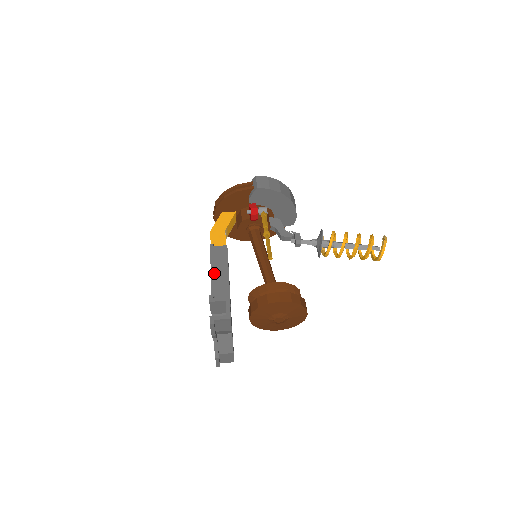
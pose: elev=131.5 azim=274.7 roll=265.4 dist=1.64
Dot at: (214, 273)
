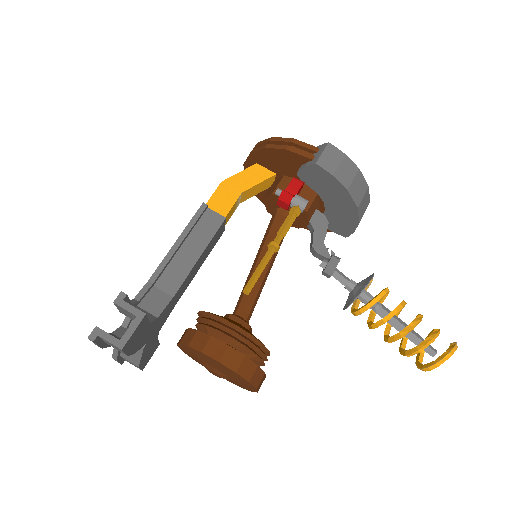
Dot at: (178, 248)
